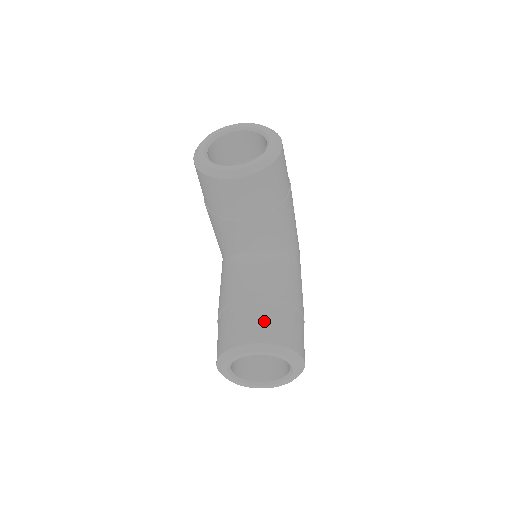
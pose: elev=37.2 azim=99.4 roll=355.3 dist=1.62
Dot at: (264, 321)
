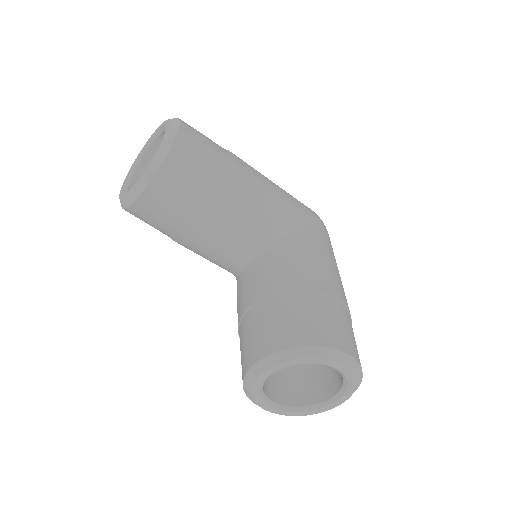
Dot at: (265, 328)
